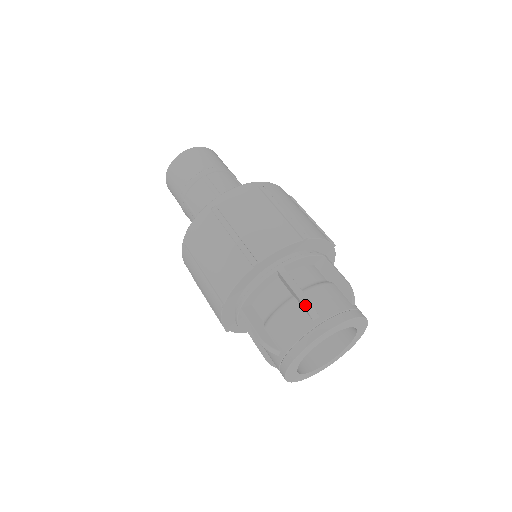
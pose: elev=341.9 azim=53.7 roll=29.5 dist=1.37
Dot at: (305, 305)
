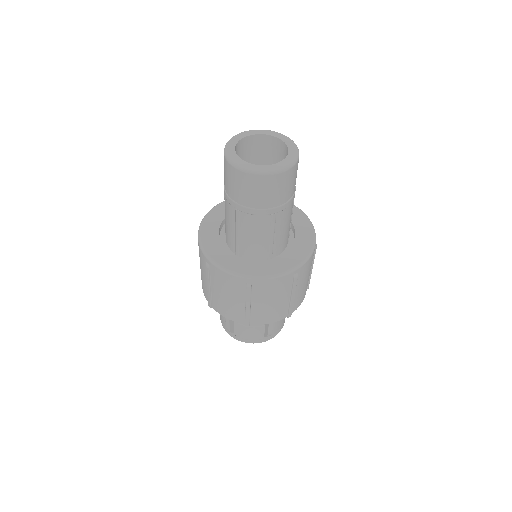
Dot at: occluded
